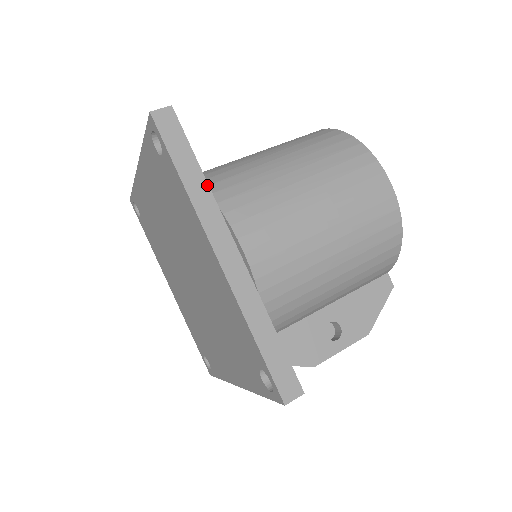
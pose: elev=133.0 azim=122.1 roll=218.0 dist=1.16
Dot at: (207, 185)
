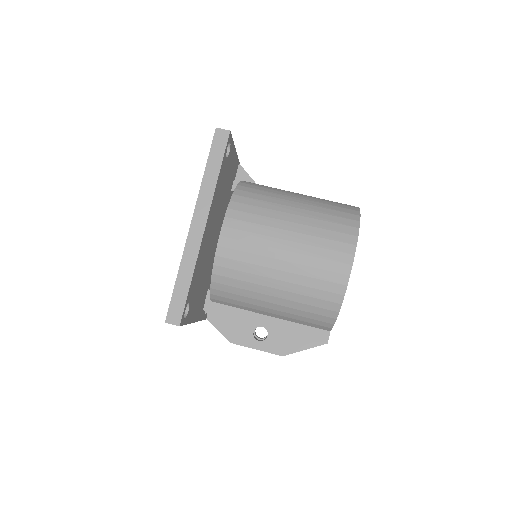
Dot at: (216, 183)
